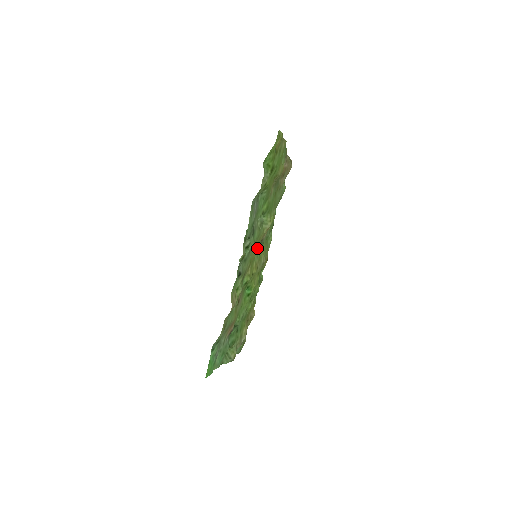
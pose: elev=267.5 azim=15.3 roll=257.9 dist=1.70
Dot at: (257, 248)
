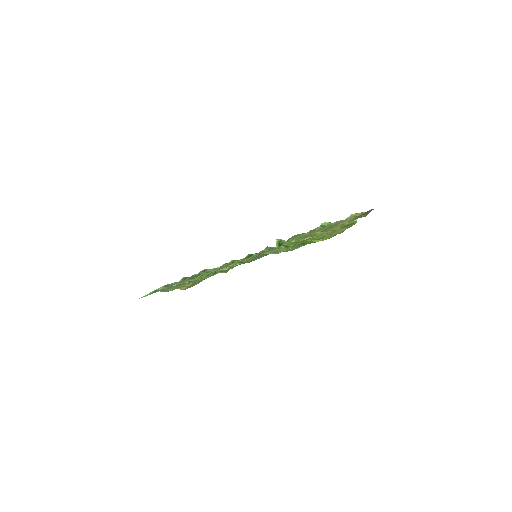
Dot at: (265, 249)
